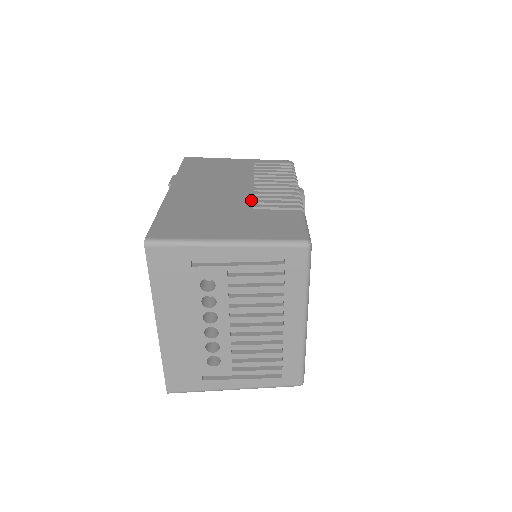
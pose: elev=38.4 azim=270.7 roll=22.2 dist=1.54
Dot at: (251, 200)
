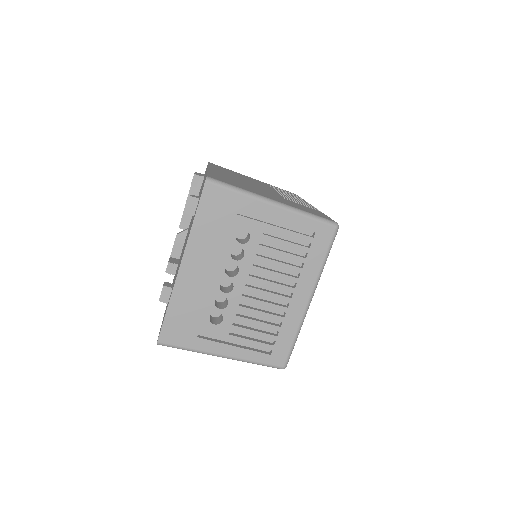
Dot at: (279, 195)
